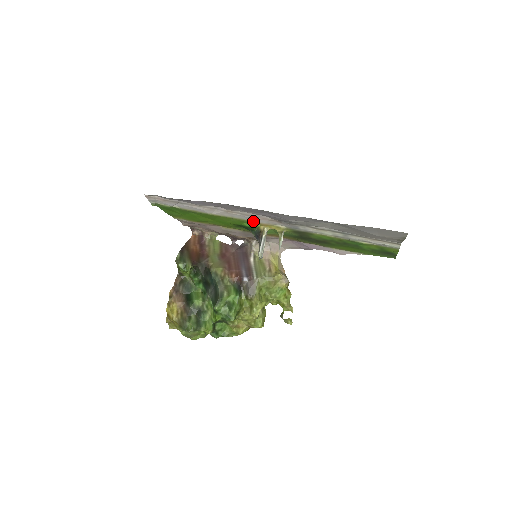
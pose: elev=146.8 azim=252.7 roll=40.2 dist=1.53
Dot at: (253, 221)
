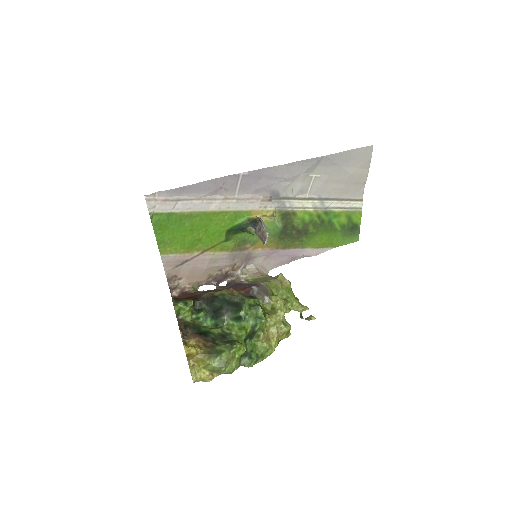
Dot at: (246, 210)
